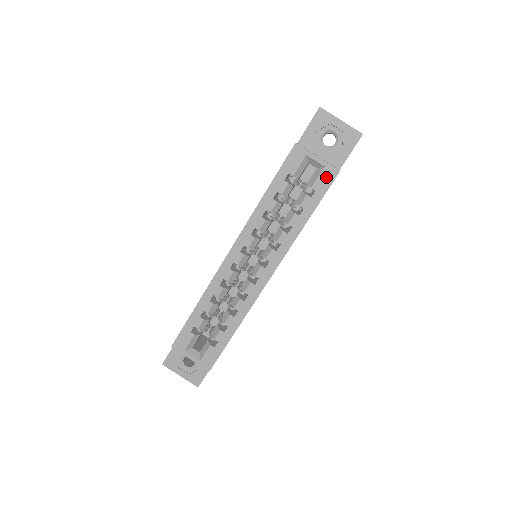
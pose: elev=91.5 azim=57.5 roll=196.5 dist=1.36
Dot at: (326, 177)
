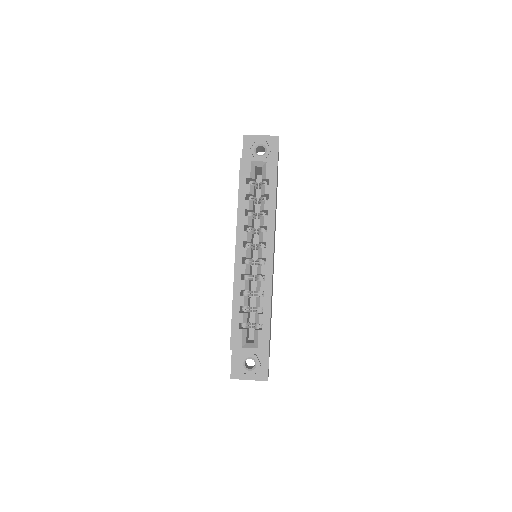
Dot at: (271, 167)
